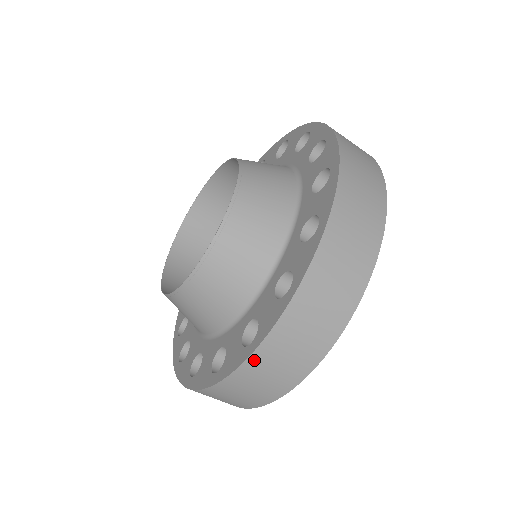
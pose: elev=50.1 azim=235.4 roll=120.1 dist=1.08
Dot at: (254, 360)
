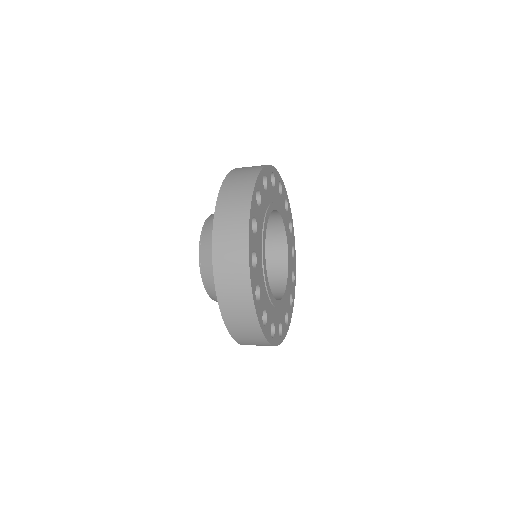
Dot at: occluded
